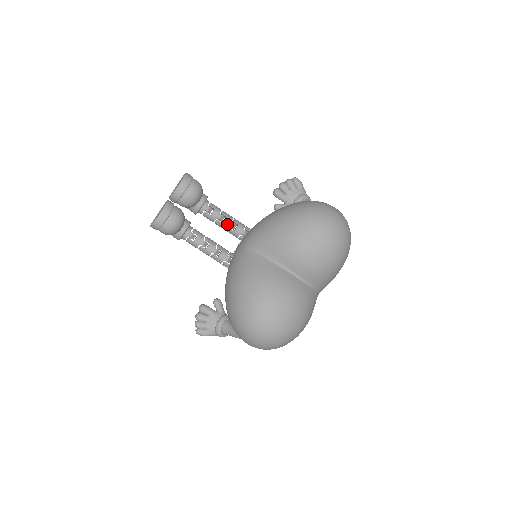
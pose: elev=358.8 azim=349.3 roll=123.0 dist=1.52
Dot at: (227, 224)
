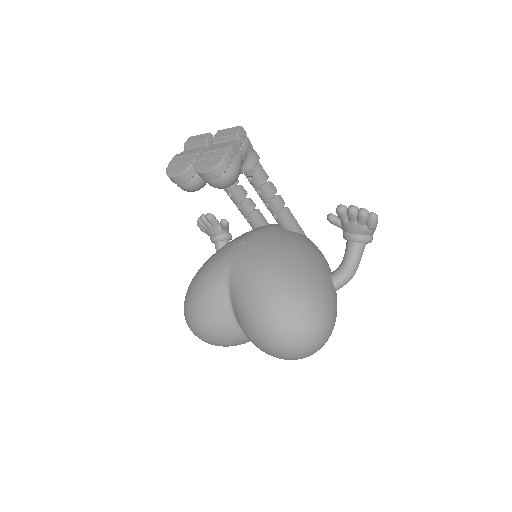
Dot at: (262, 198)
